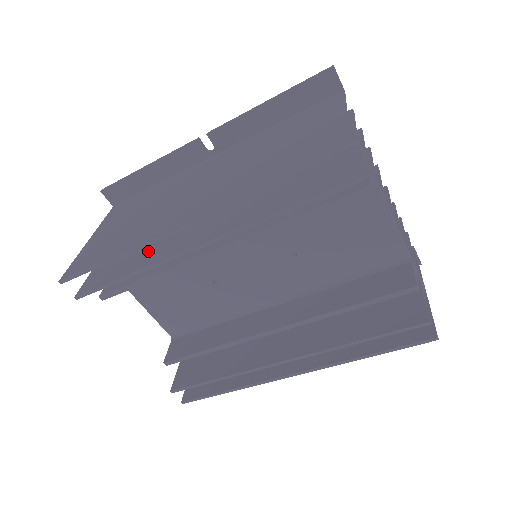
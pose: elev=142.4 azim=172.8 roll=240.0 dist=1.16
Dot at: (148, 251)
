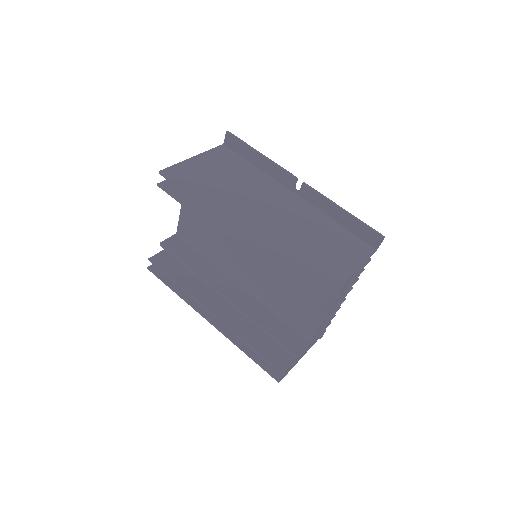
Dot at: occluded
